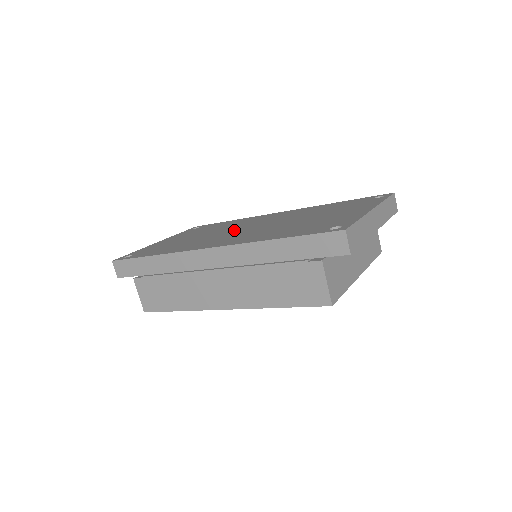
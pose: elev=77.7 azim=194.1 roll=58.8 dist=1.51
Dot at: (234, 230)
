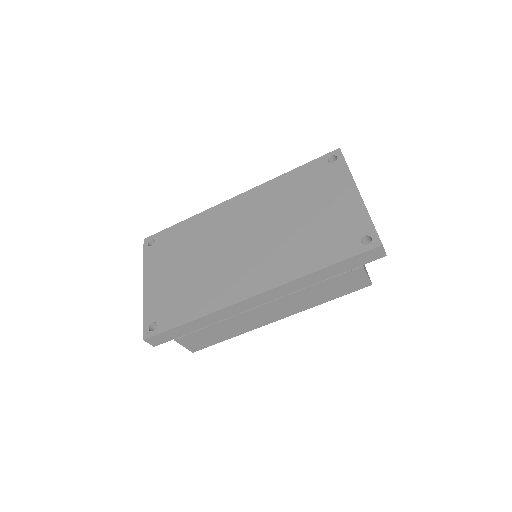
Dot at: (231, 249)
